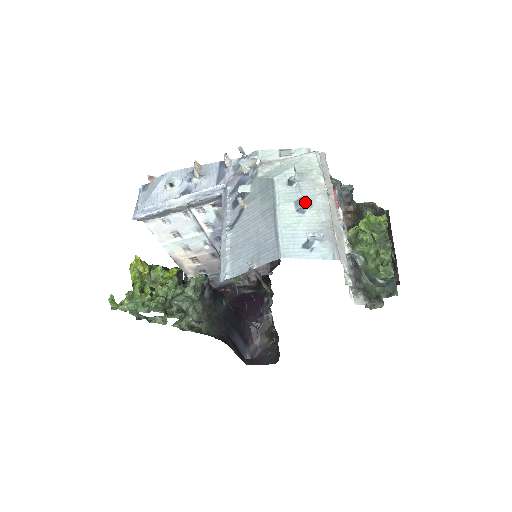
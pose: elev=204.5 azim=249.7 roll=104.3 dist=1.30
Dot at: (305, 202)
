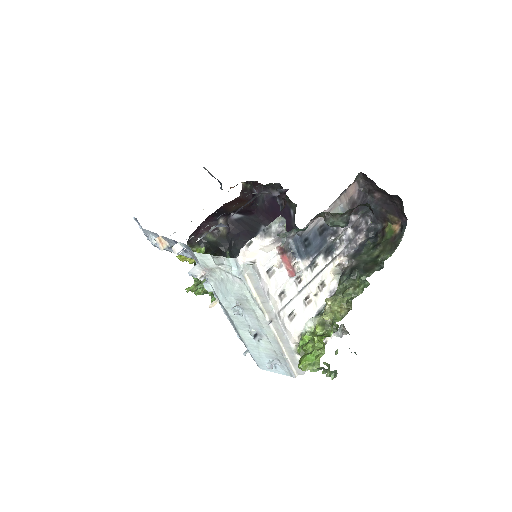
Dot at: occluded
